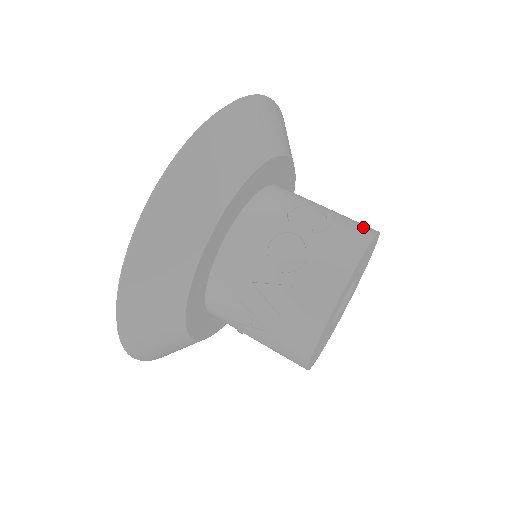
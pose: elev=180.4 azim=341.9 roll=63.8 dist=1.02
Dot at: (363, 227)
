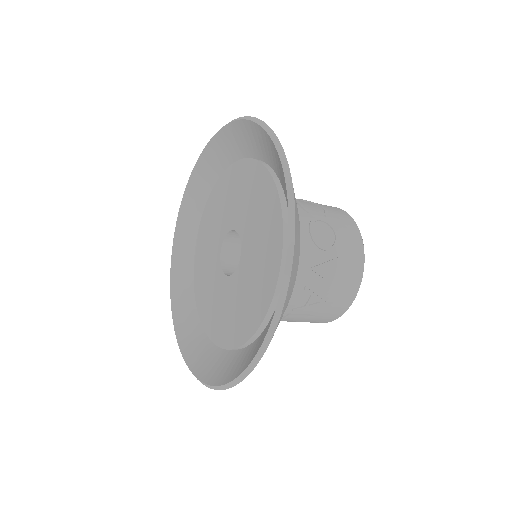
Dot at: occluded
